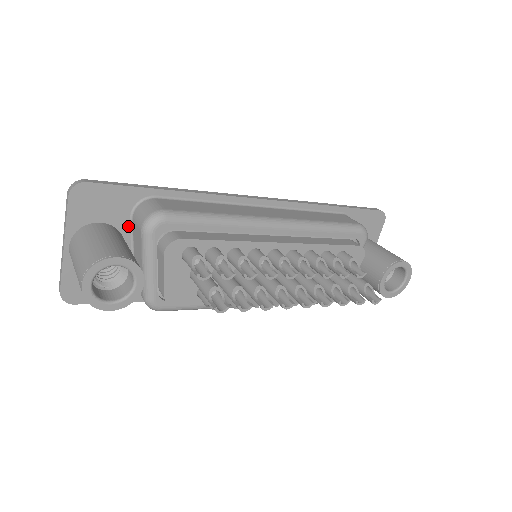
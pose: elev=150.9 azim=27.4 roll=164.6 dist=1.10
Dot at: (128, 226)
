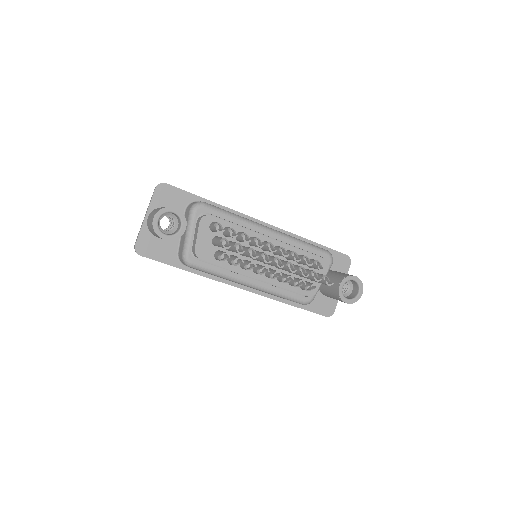
Dot at: occluded
